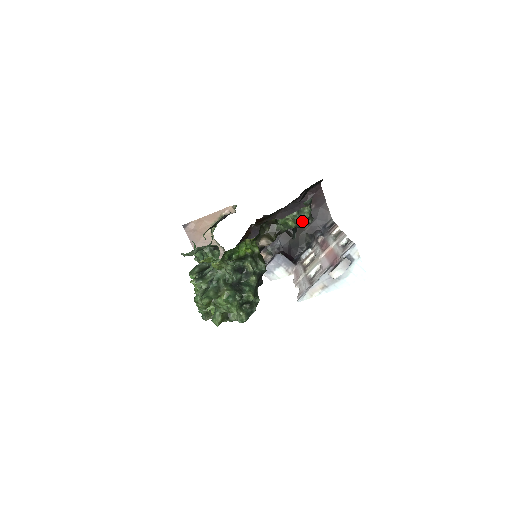
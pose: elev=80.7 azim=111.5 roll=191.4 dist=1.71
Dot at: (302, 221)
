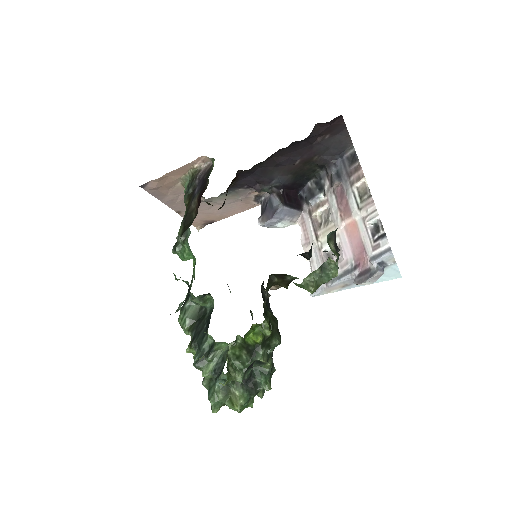
Dot at: (327, 281)
